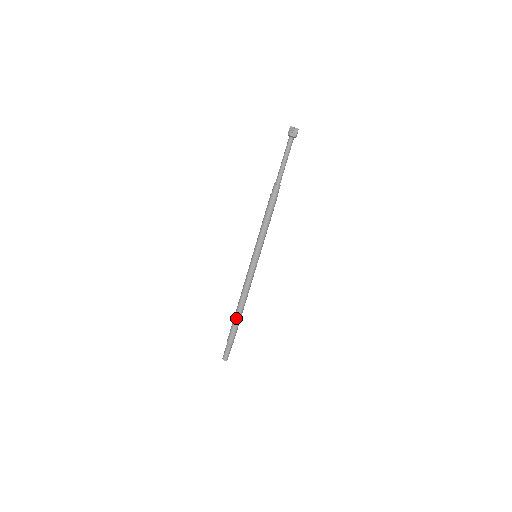
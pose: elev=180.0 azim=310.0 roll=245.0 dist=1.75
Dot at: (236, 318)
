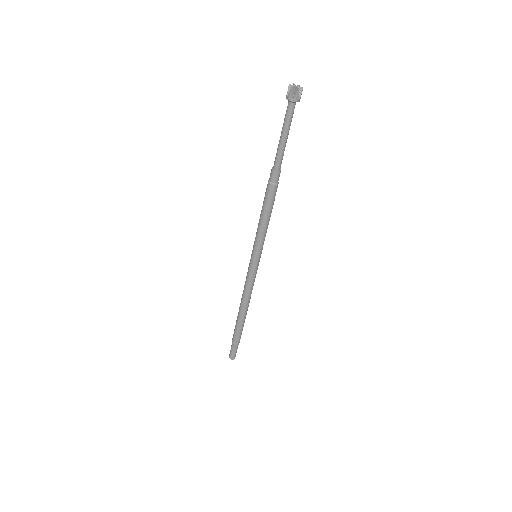
Dot at: (240, 322)
